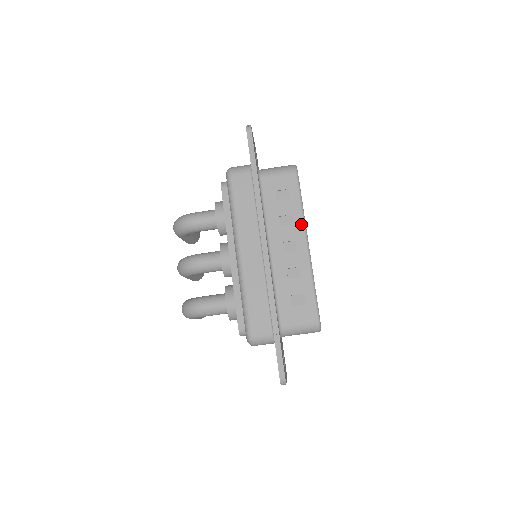
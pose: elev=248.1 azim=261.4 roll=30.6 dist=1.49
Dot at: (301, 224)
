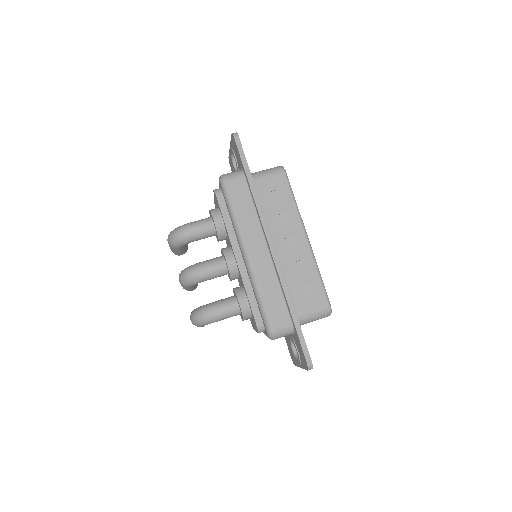
Dot at: (298, 220)
